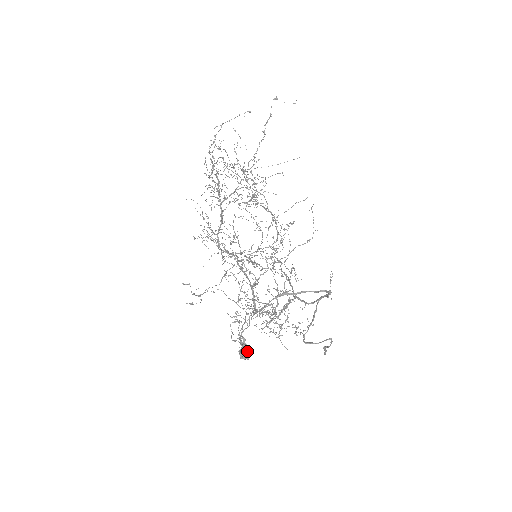
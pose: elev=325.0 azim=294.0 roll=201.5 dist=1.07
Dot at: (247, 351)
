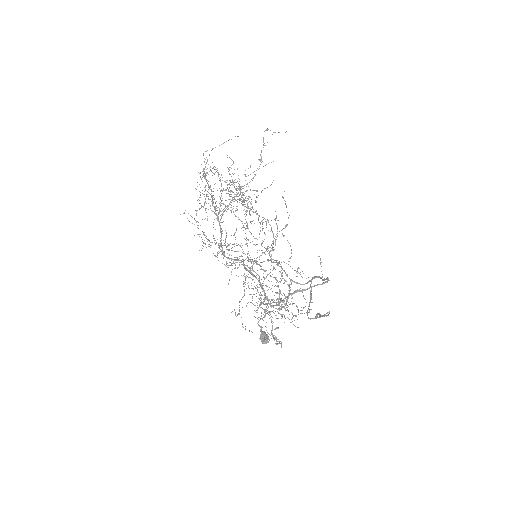
Dot at: (267, 337)
